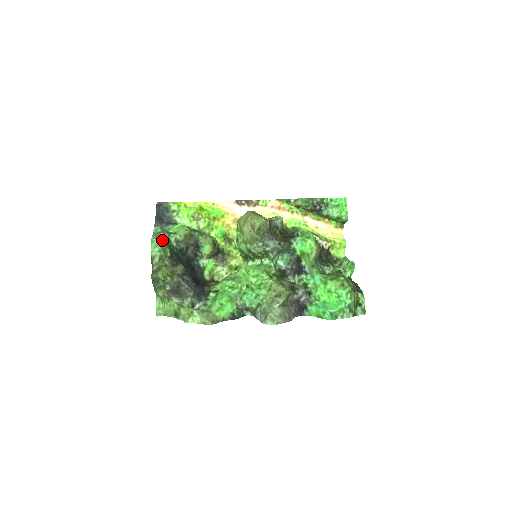
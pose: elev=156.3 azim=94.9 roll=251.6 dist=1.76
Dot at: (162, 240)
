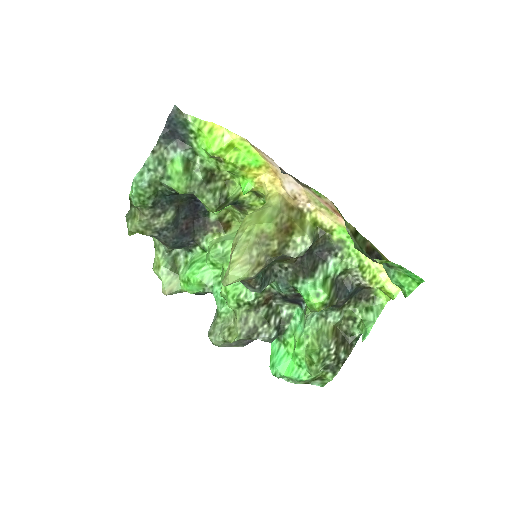
Dot at: (144, 189)
